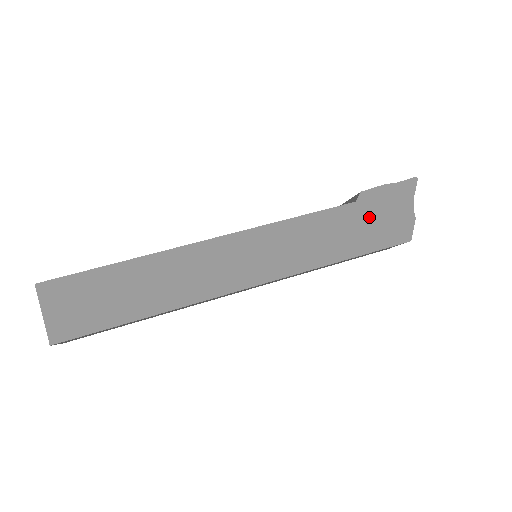
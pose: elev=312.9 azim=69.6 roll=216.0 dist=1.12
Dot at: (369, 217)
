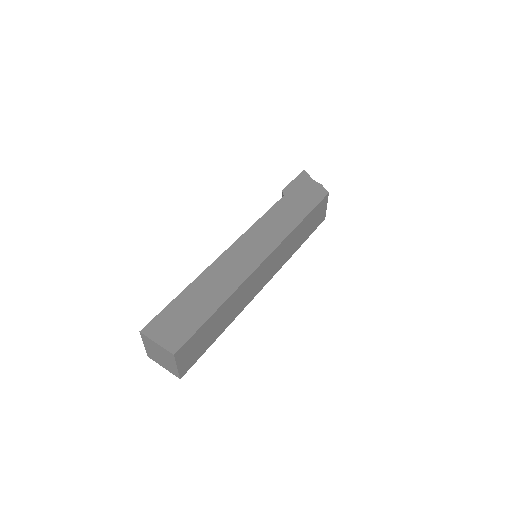
Dot at: (297, 197)
